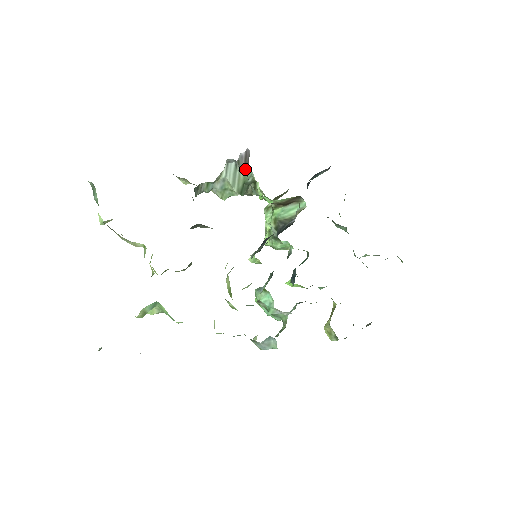
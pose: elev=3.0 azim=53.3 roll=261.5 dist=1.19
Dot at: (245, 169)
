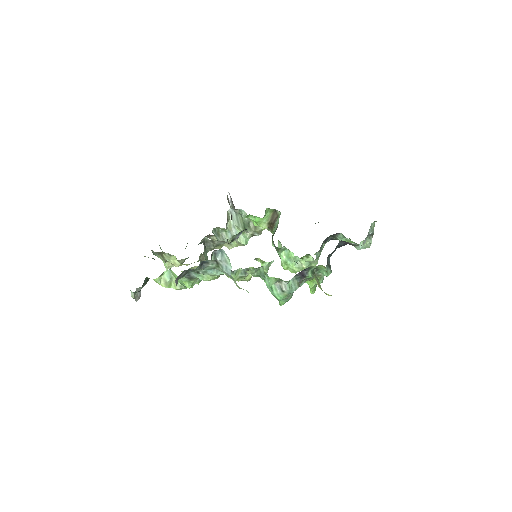
Dot at: (234, 207)
